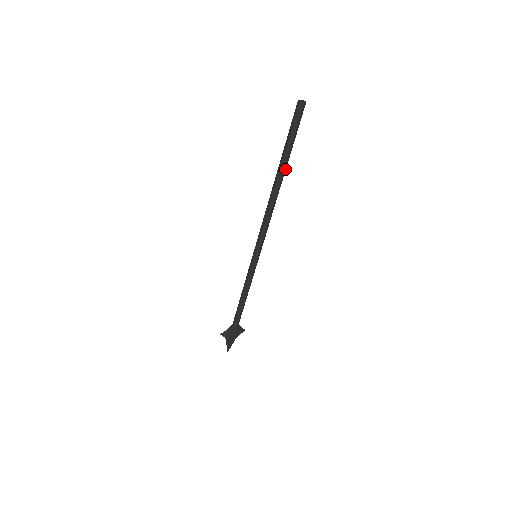
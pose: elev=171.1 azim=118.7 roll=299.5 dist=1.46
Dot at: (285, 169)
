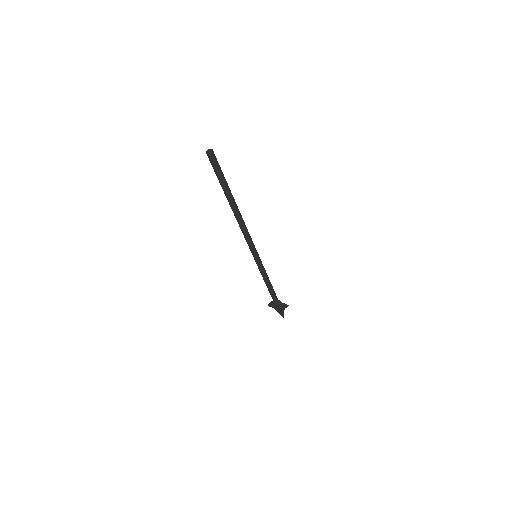
Dot at: (231, 198)
